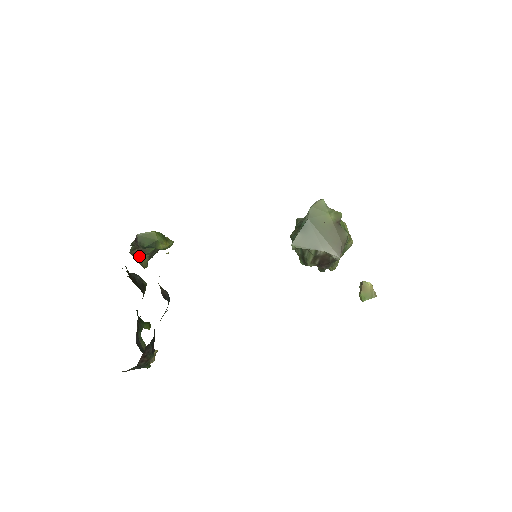
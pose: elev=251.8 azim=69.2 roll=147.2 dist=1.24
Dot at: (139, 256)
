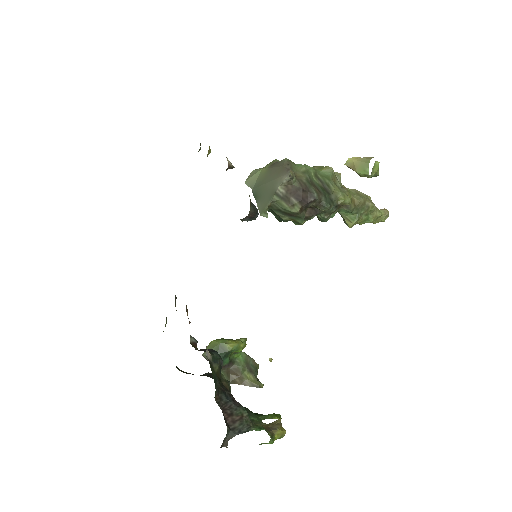
Dot at: (241, 379)
